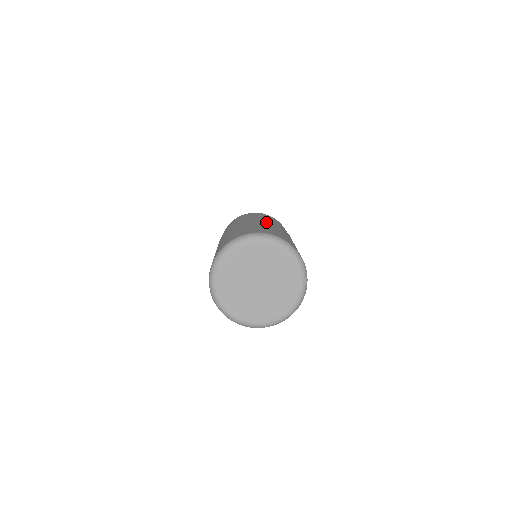
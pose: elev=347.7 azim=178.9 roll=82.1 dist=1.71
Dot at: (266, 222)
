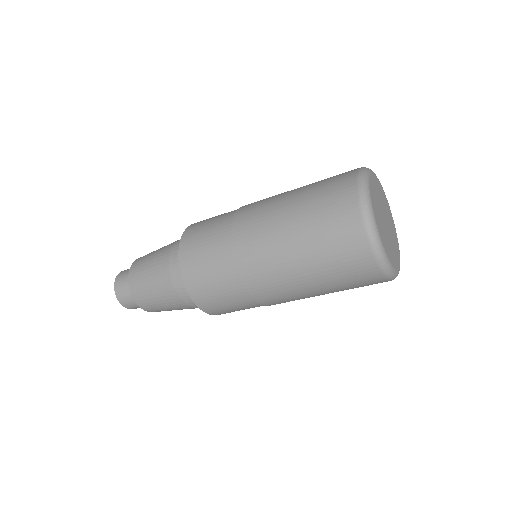
Dot at: occluded
